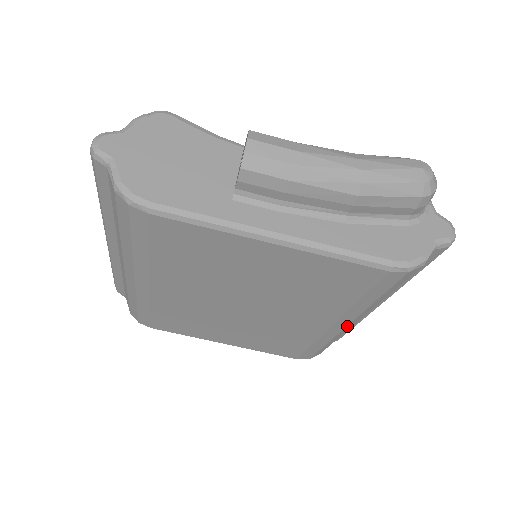
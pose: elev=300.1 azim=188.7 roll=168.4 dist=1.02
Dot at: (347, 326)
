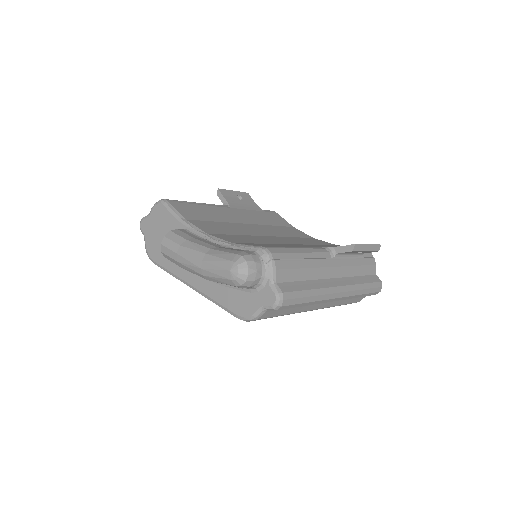
Dot at: occluded
